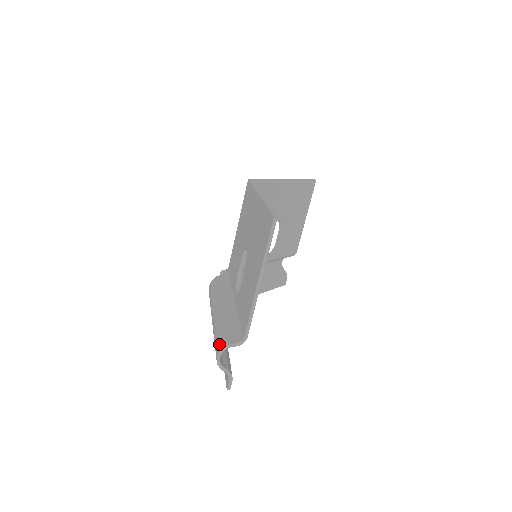
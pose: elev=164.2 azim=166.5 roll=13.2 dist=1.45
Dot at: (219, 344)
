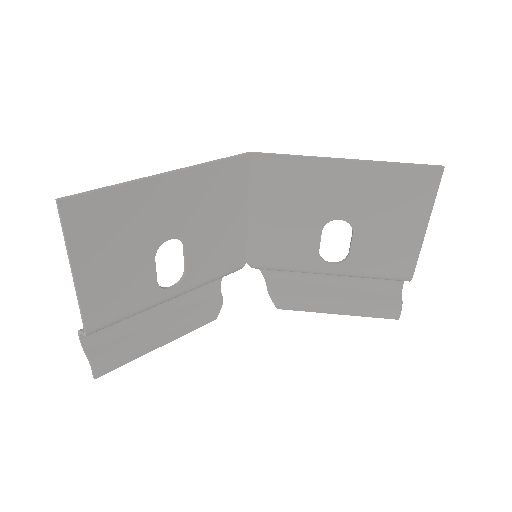
Dot at: occluded
